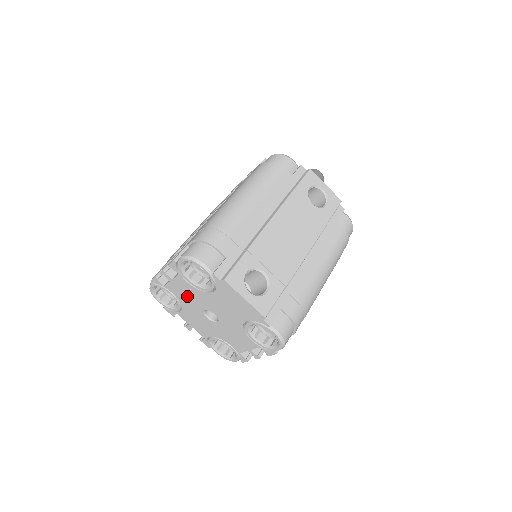
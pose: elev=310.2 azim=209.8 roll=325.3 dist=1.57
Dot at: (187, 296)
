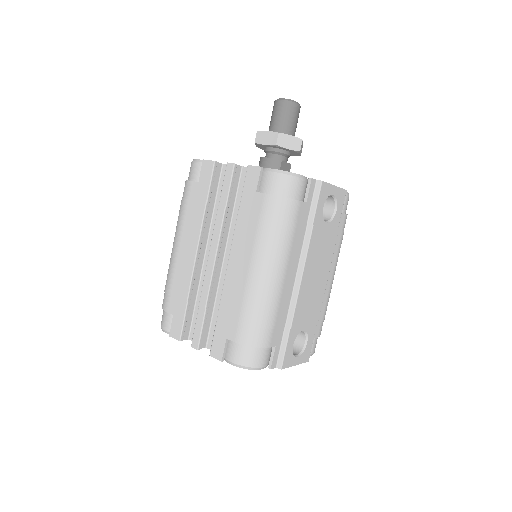
Dot at: occluded
